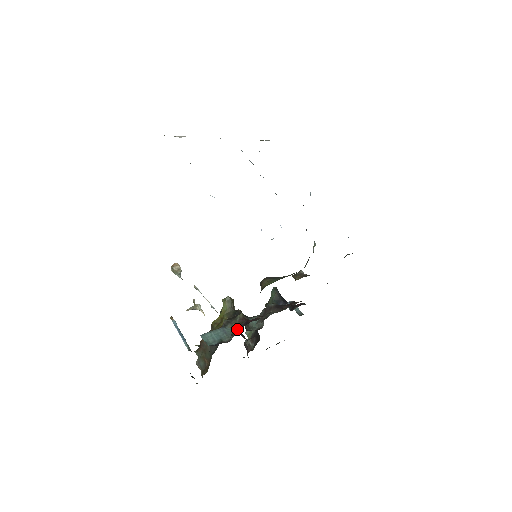
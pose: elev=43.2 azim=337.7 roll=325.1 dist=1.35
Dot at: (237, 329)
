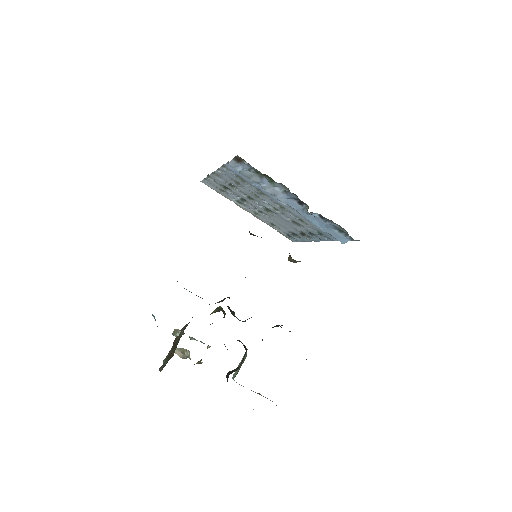
Dot at: occluded
